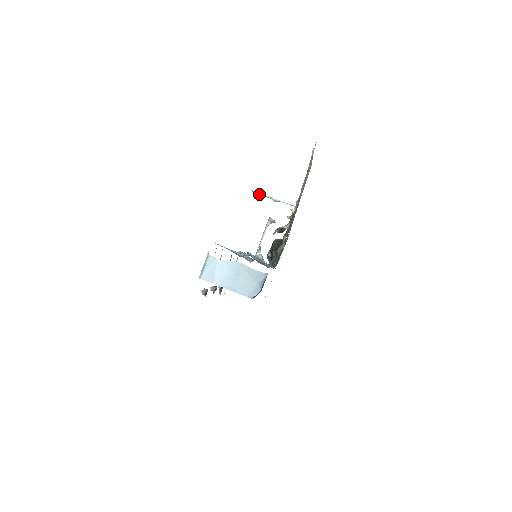
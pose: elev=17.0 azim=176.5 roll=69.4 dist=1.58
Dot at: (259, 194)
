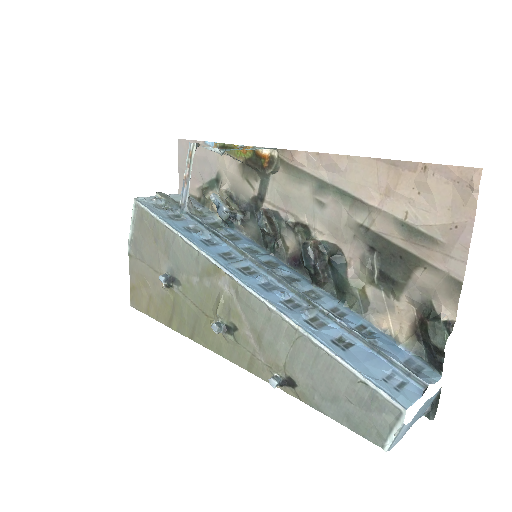
Dot at: (228, 150)
